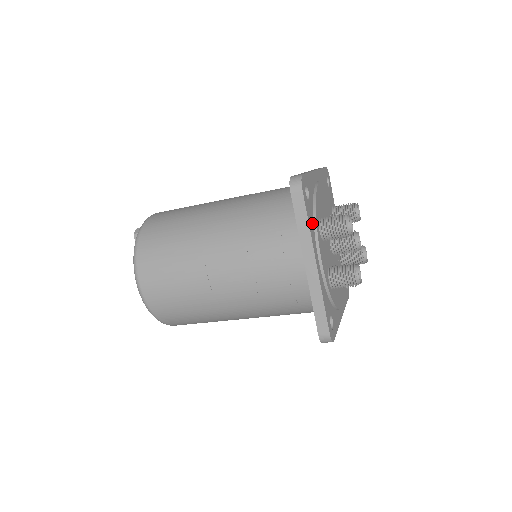
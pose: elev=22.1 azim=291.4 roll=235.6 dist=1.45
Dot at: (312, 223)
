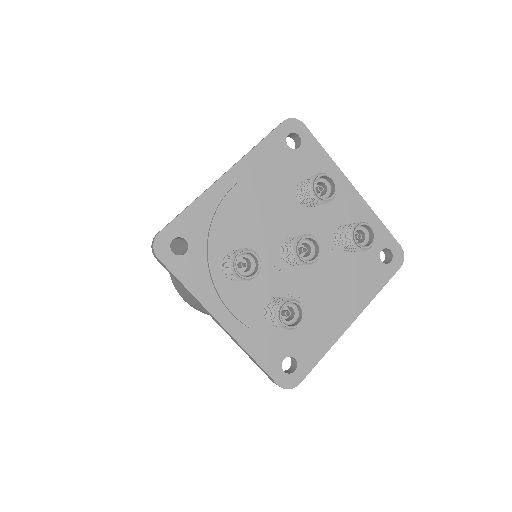
Dot at: (203, 276)
